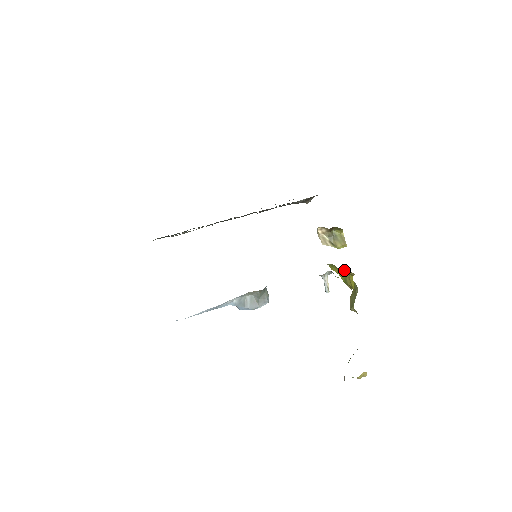
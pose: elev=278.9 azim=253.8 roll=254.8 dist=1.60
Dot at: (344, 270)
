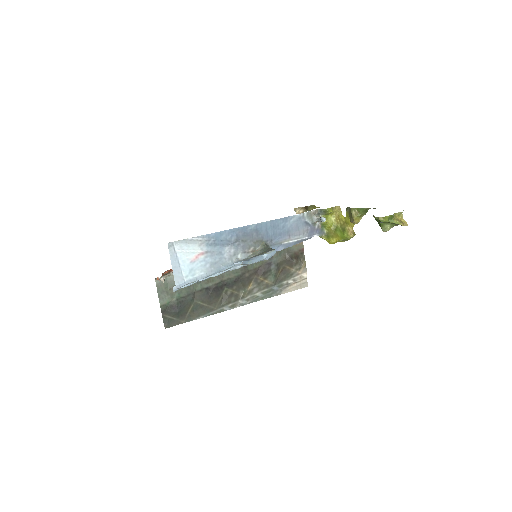
Dot at: (336, 226)
